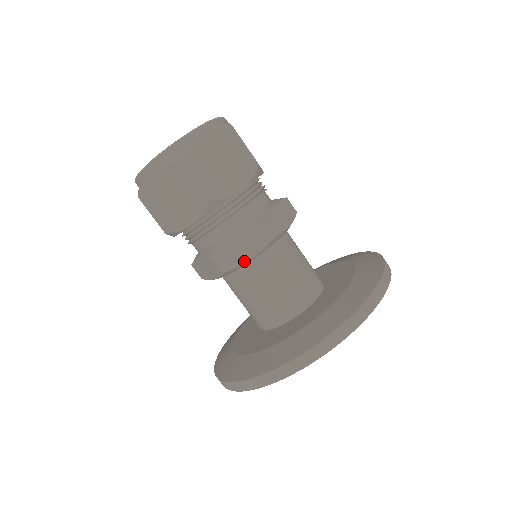
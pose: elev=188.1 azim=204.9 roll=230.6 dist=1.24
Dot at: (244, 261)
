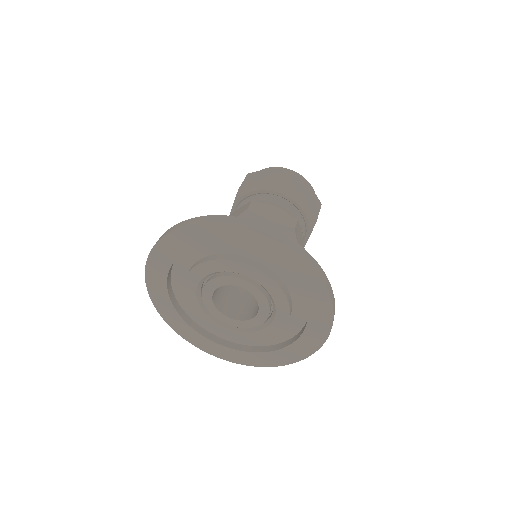
Dot at: occluded
